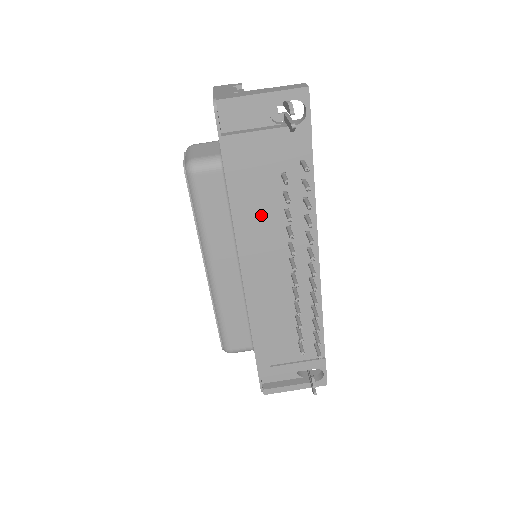
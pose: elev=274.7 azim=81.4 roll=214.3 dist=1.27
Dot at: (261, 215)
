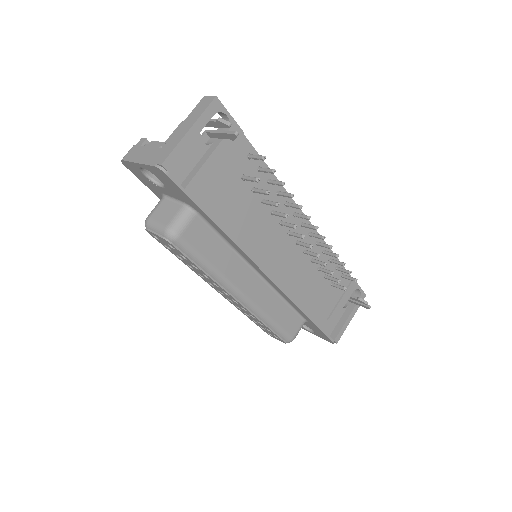
Dot at: (249, 221)
